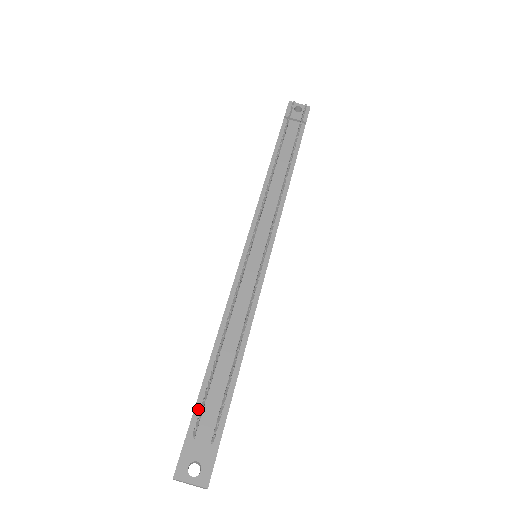
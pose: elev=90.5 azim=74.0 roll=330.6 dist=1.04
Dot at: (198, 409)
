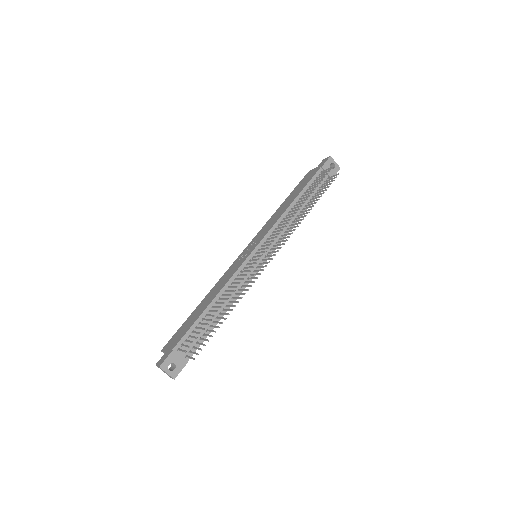
Dot at: (186, 336)
